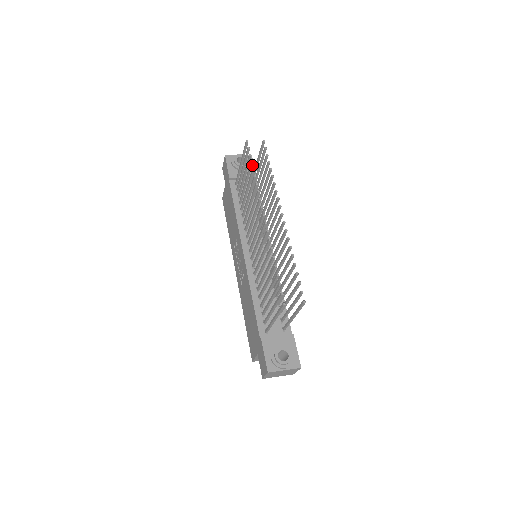
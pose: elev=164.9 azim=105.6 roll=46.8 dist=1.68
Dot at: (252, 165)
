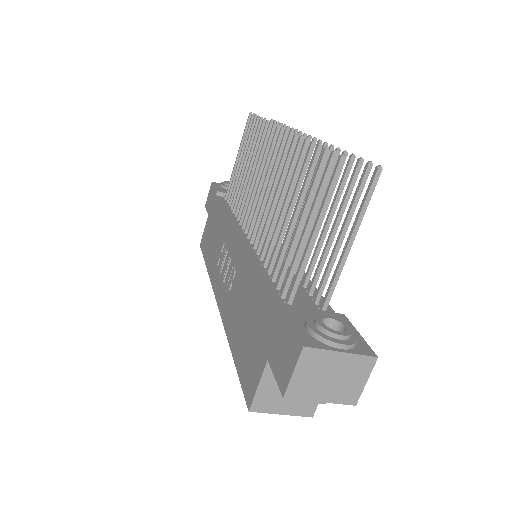
Dot at: occluded
